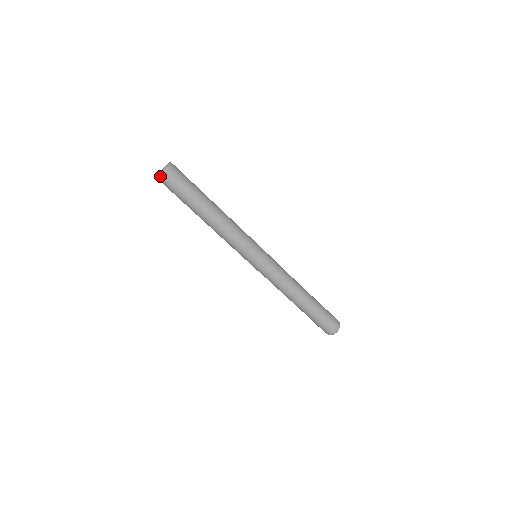
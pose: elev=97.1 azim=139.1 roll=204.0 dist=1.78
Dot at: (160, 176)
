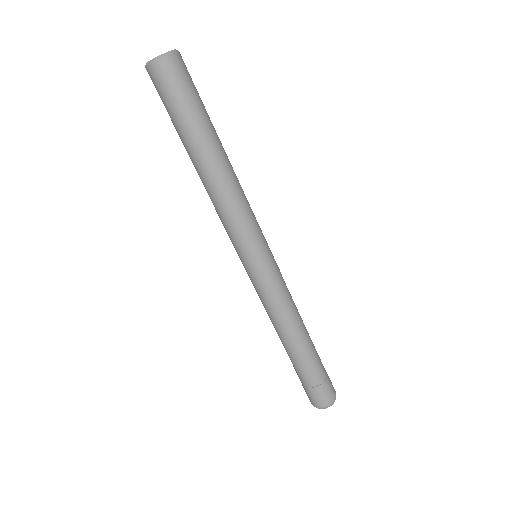
Dot at: (152, 64)
